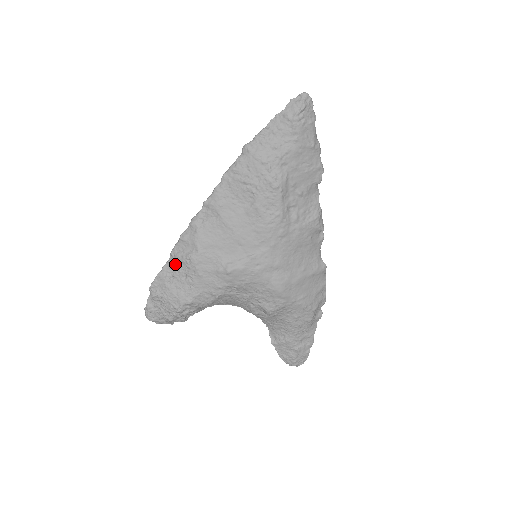
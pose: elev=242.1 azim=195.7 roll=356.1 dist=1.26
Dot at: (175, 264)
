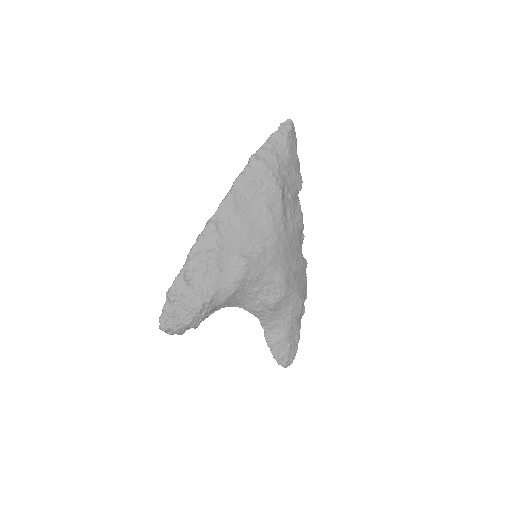
Dot at: (194, 265)
